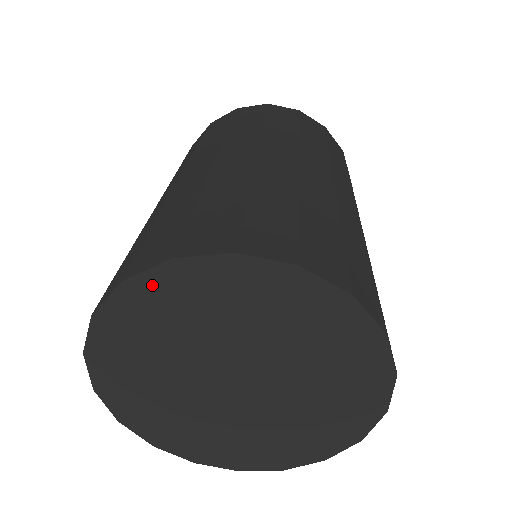
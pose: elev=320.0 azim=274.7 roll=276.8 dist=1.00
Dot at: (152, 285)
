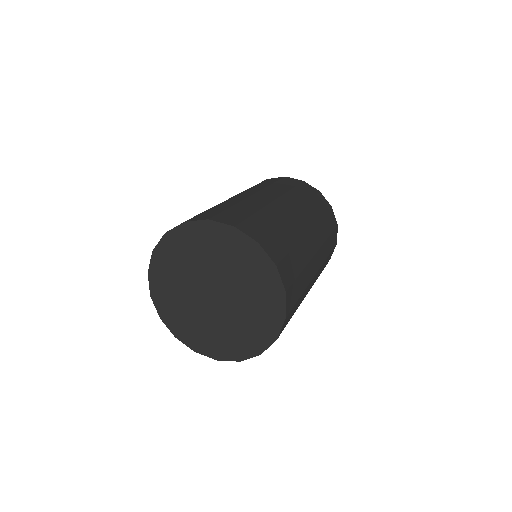
Dot at: (241, 240)
